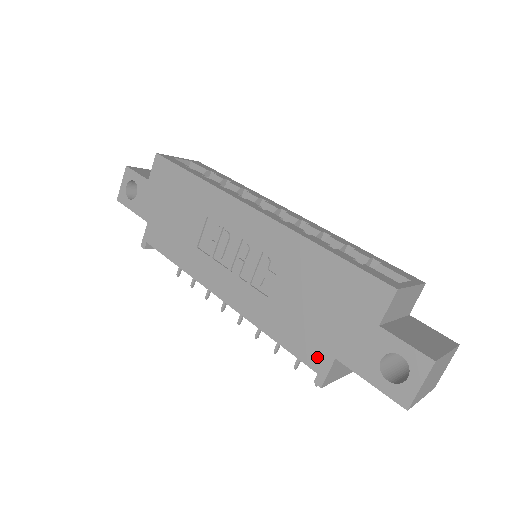
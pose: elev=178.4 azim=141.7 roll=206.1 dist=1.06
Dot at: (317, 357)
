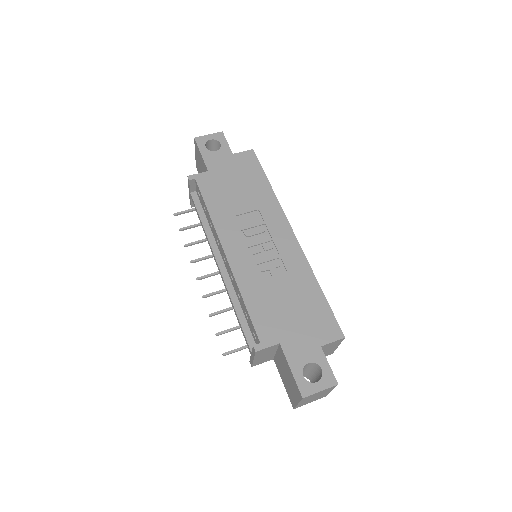
Dot at: (268, 334)
